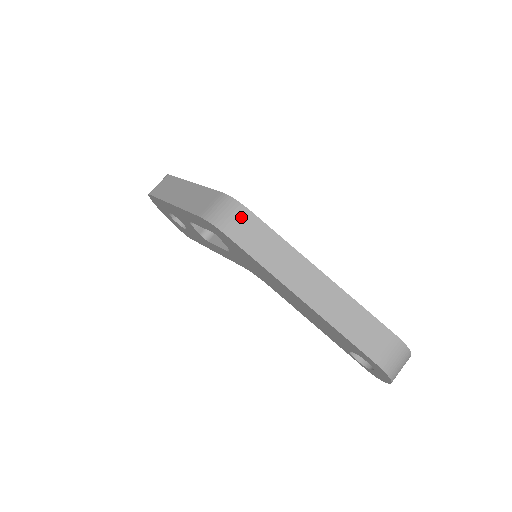
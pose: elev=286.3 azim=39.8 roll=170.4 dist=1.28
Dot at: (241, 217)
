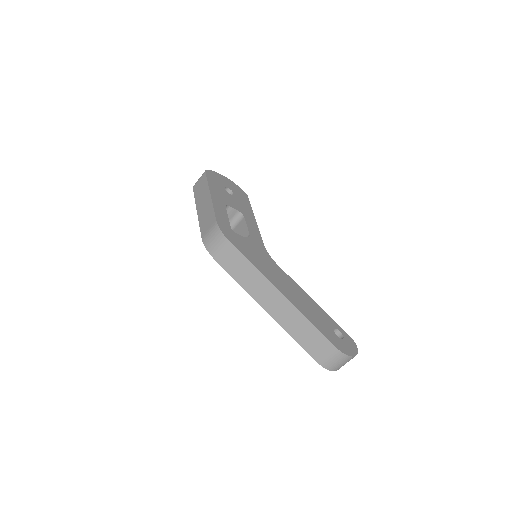
Dot at: (224, 247)
